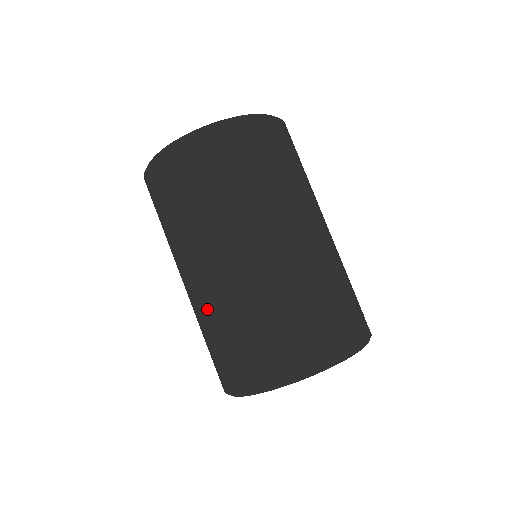
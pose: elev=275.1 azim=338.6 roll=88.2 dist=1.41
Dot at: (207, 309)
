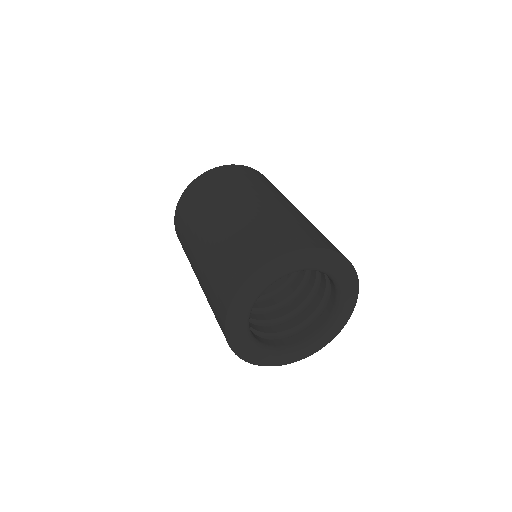
Dot at: (203, 287)
